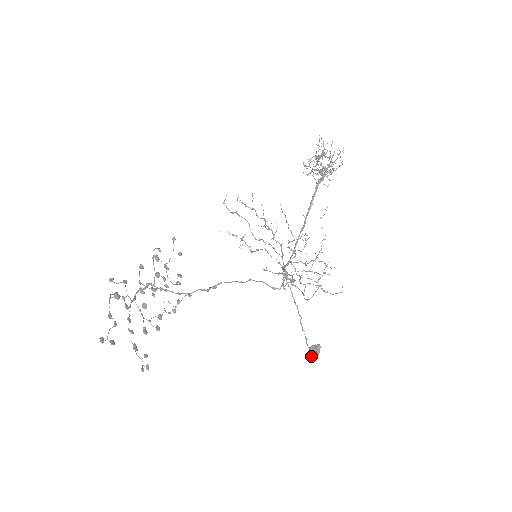
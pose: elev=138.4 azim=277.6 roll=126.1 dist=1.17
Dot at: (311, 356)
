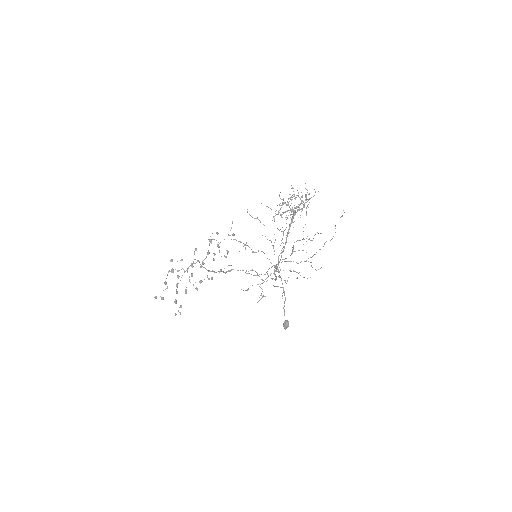
Dot at: (283, 326)
